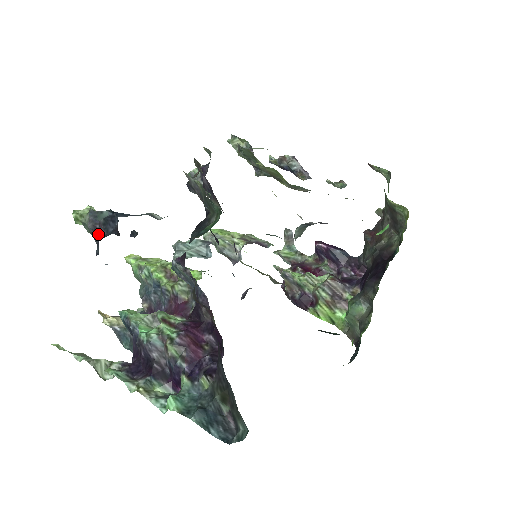
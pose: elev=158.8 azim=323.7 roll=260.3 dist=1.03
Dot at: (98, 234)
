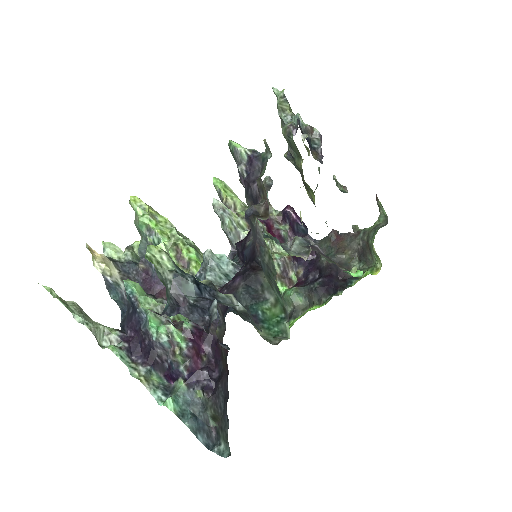
Dot at: (179, 306)
